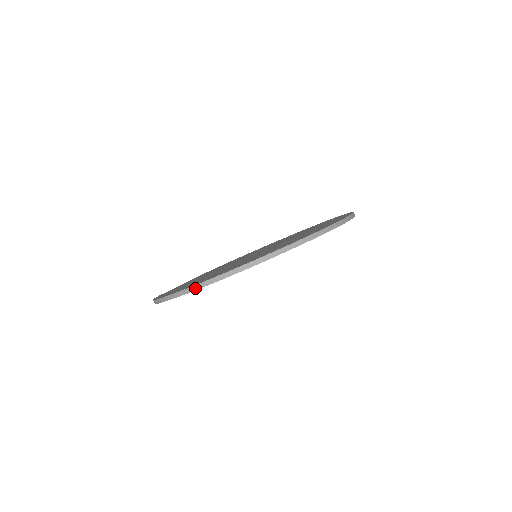
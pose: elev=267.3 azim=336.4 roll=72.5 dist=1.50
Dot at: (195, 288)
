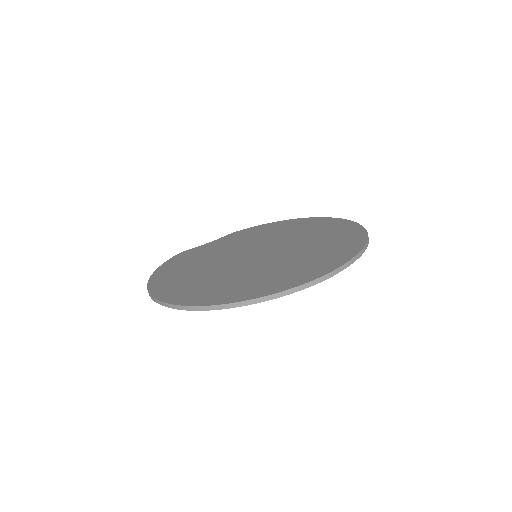
Dot at: (151, 297)
